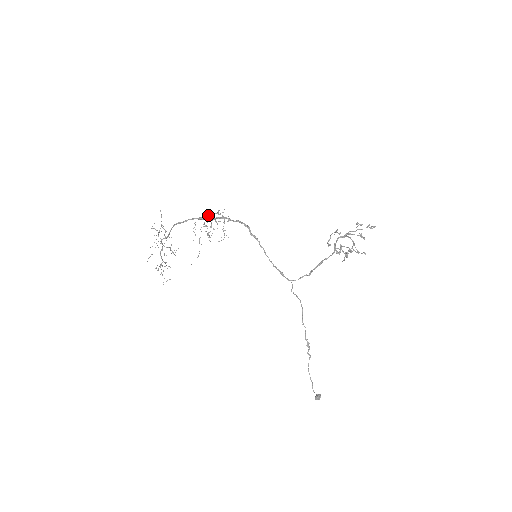
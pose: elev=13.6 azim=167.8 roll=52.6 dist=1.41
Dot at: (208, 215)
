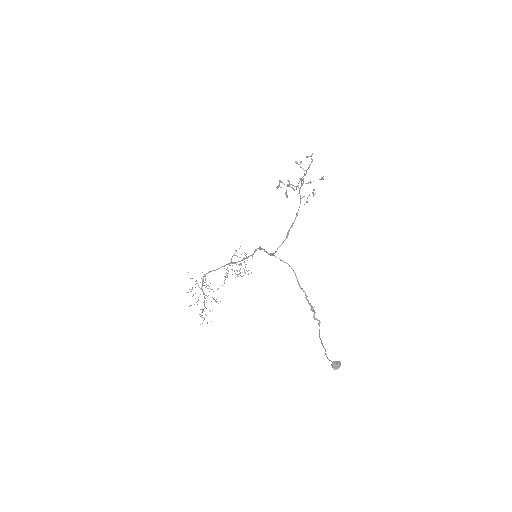
Dot at: occluded
